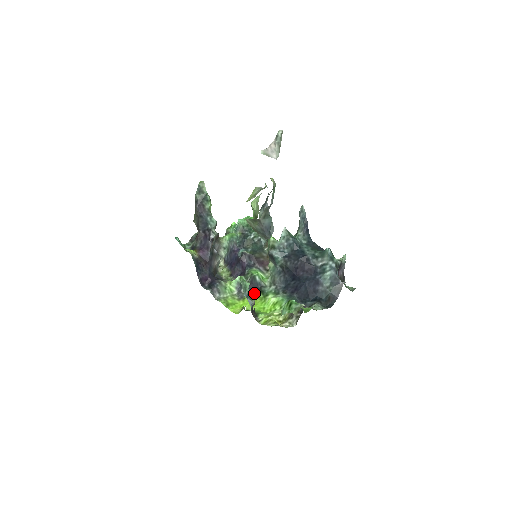
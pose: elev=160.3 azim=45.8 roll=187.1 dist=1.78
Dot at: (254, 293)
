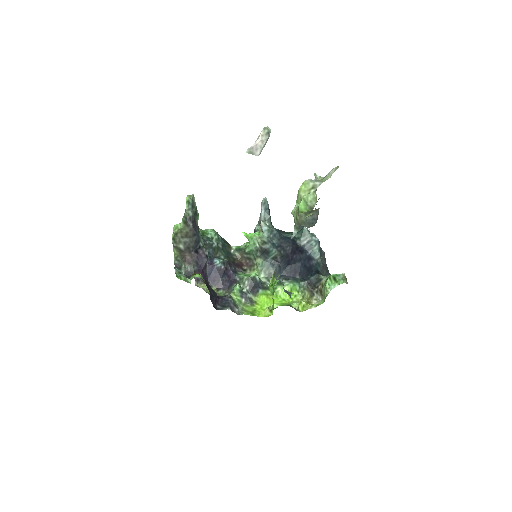
Dot at: (259, 293)
